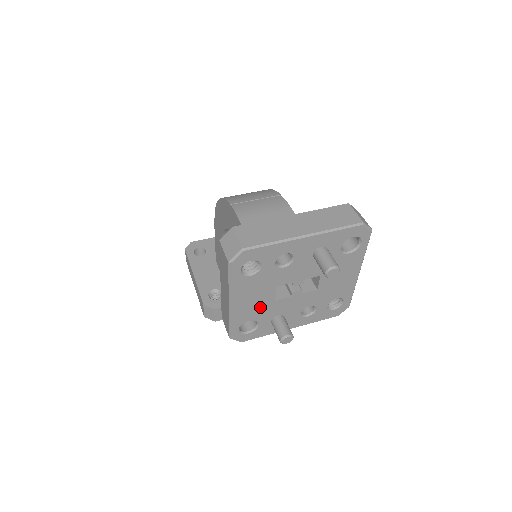
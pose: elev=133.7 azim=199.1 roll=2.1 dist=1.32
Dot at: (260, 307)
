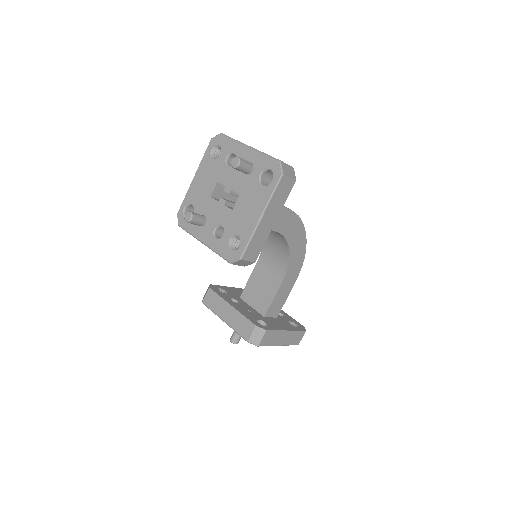
Dot at: (202, 196)
